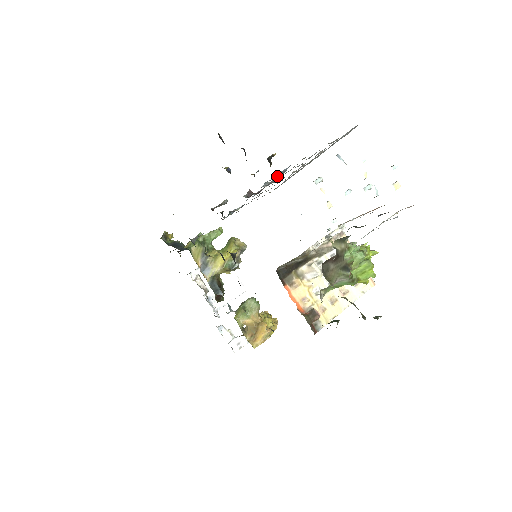
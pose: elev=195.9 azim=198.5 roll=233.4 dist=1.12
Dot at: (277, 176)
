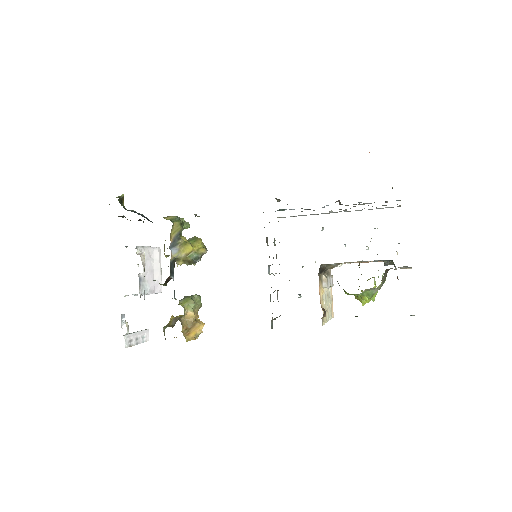
Dot at: occluded
